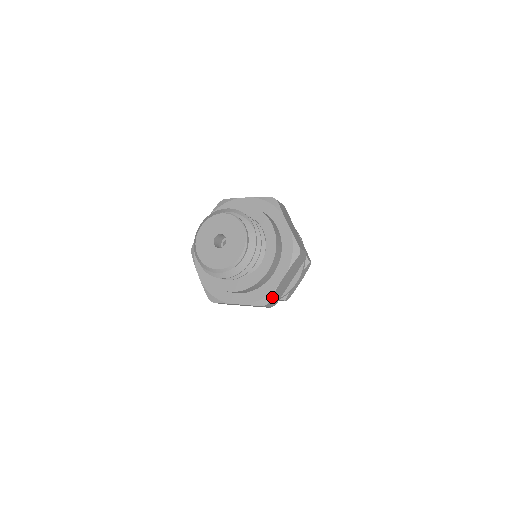
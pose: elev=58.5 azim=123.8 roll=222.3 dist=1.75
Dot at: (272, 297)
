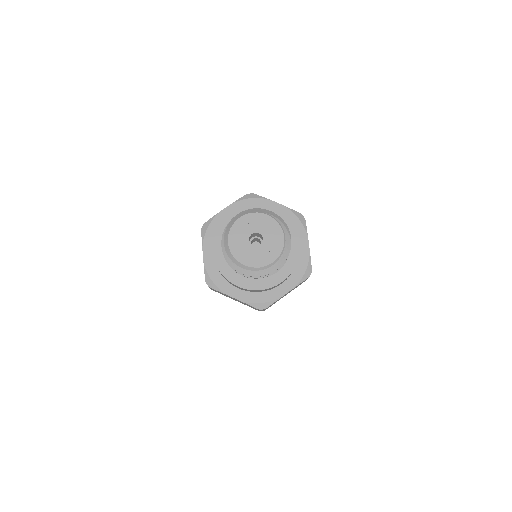
Dot at: (271, 304)
